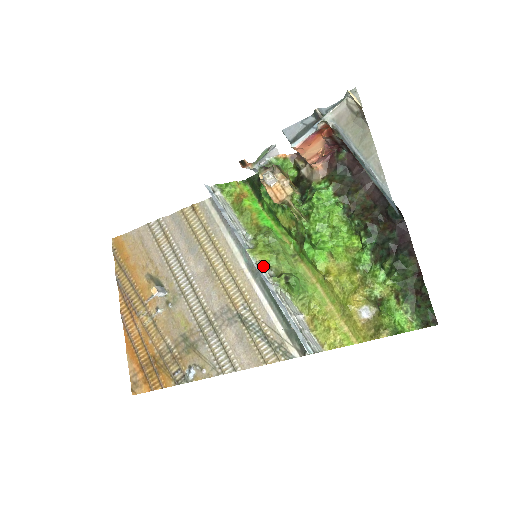
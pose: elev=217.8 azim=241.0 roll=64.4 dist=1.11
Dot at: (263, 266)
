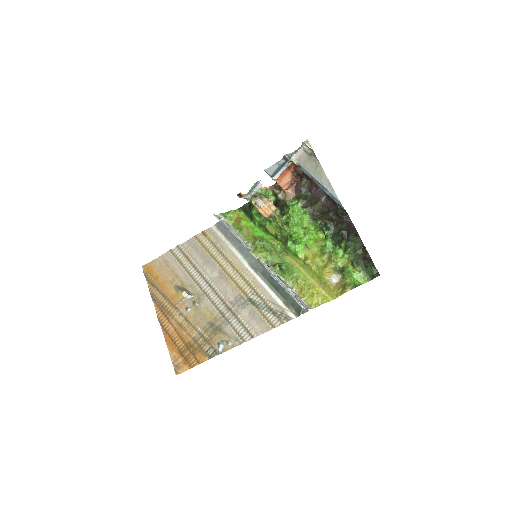
Dot at: (263, 261)
